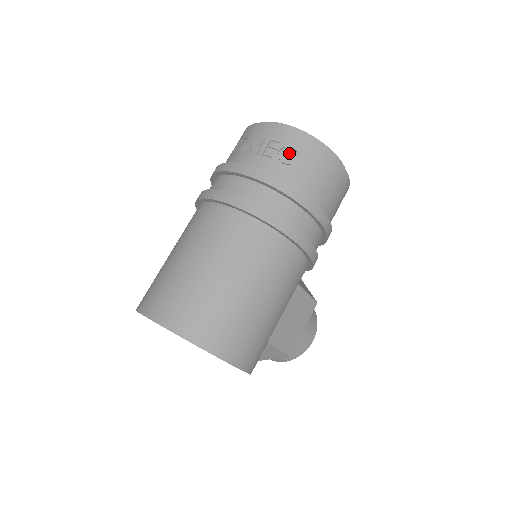
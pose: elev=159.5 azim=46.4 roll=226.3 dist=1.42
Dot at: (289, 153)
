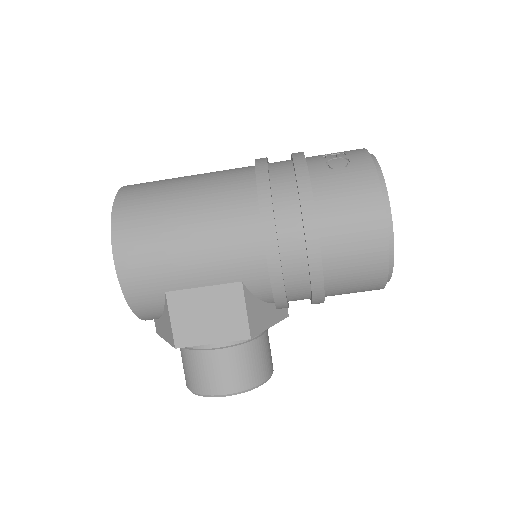
Dot at: (342, 162)
